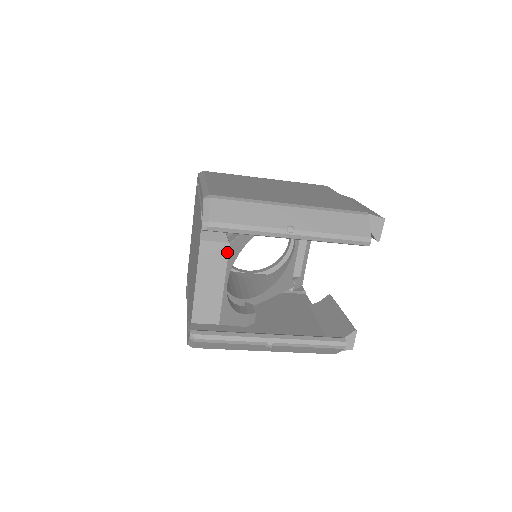
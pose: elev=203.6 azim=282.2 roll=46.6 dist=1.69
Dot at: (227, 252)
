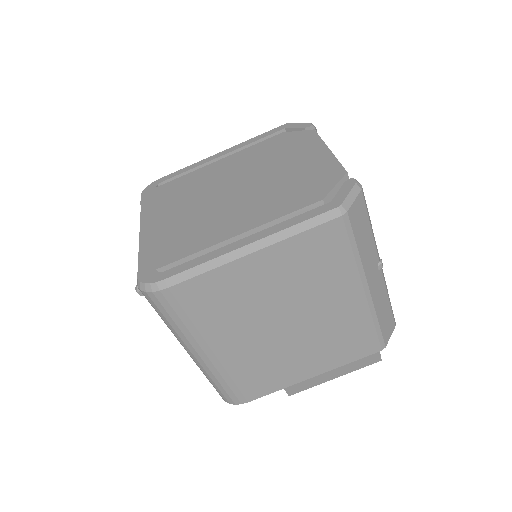
Dot at: occluded
